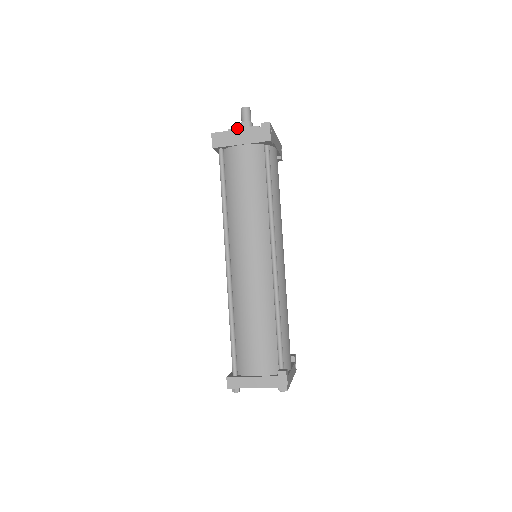
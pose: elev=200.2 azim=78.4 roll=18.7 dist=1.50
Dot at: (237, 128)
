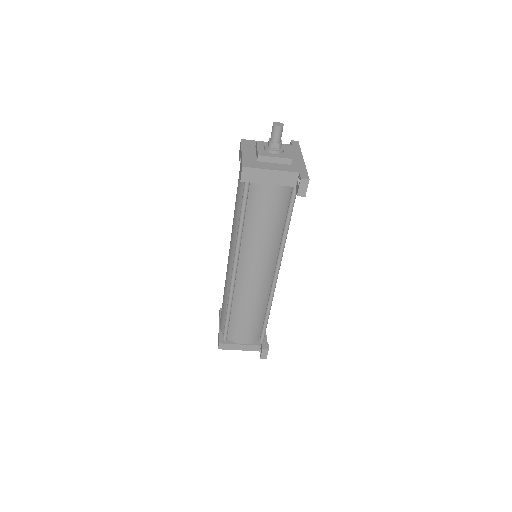
Dot at: (268, 156)
